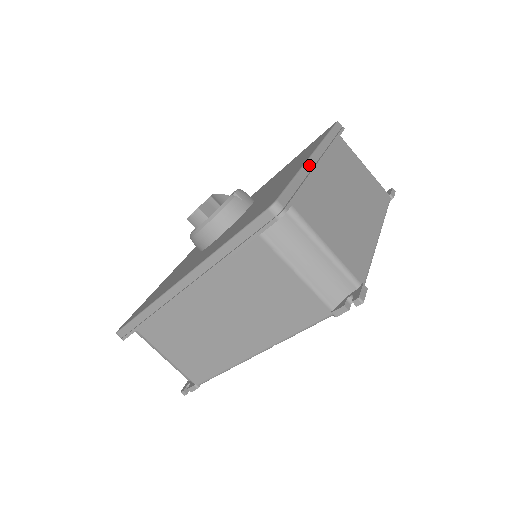
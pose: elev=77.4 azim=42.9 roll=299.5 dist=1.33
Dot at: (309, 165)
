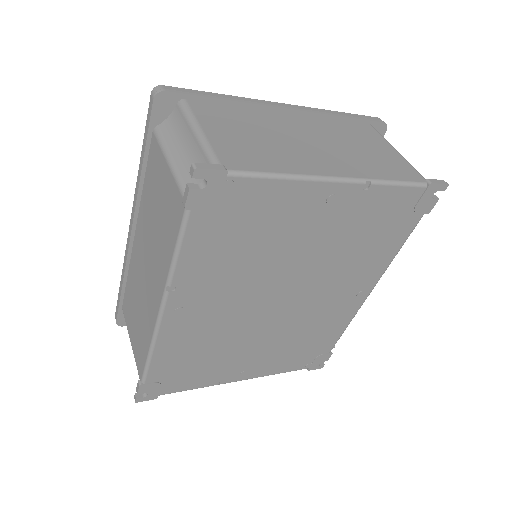
Dot at: (260, 101)
